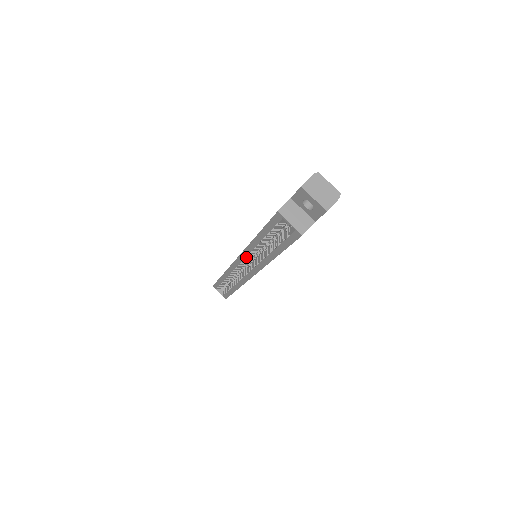
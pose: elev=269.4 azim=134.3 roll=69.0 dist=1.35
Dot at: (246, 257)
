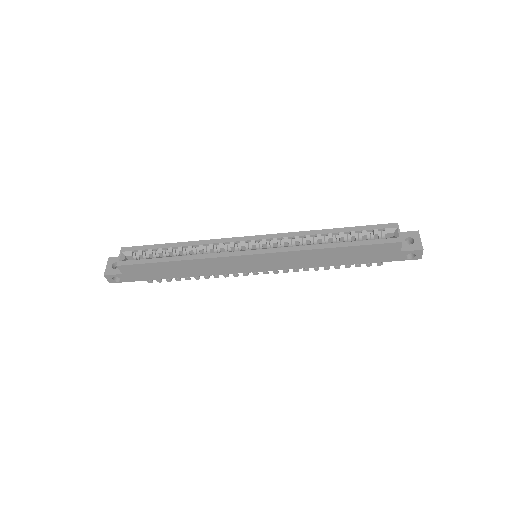
Dot at: (277, 239)
